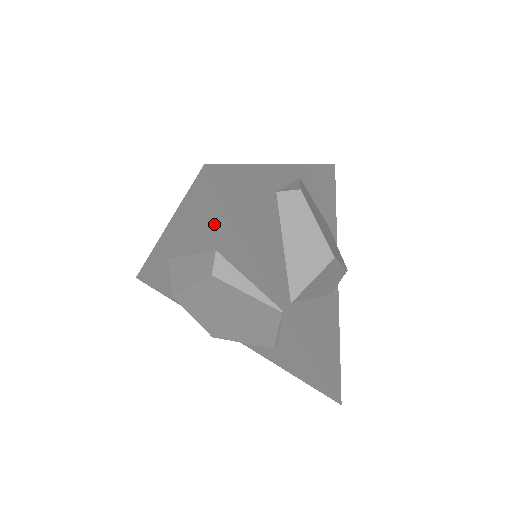
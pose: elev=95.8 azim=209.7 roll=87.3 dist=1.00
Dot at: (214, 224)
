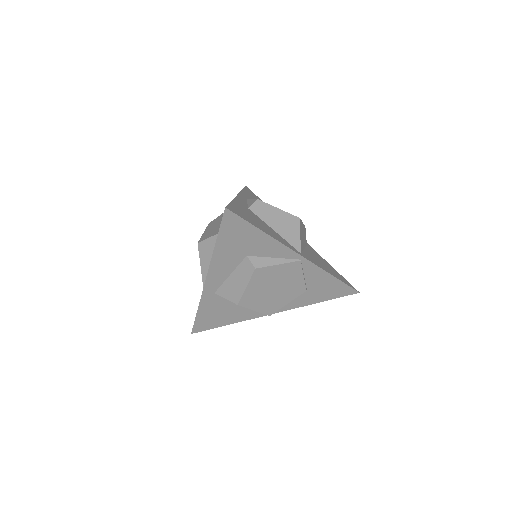
Dot at: (241, 239)
